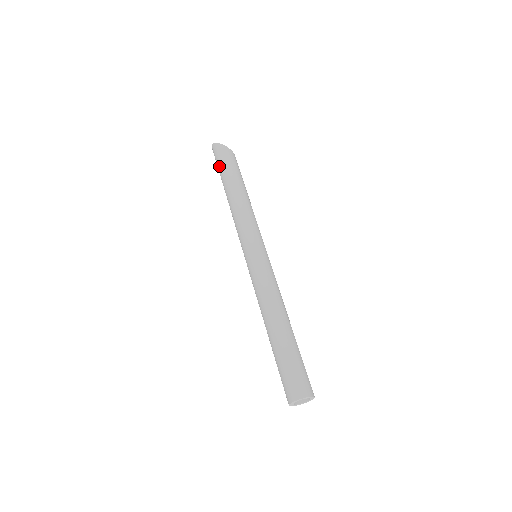
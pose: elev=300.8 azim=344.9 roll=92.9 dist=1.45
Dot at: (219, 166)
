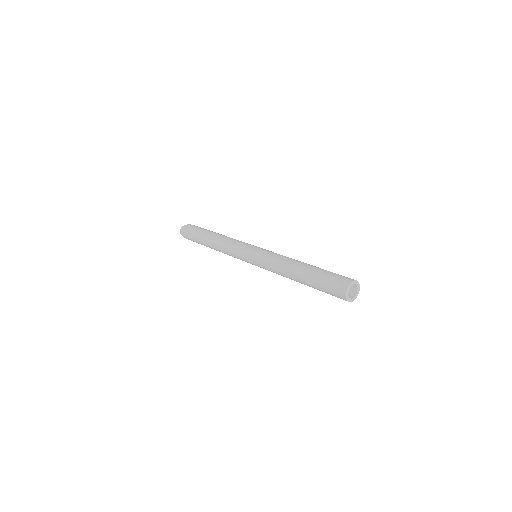
Dot at: (195, 232)
